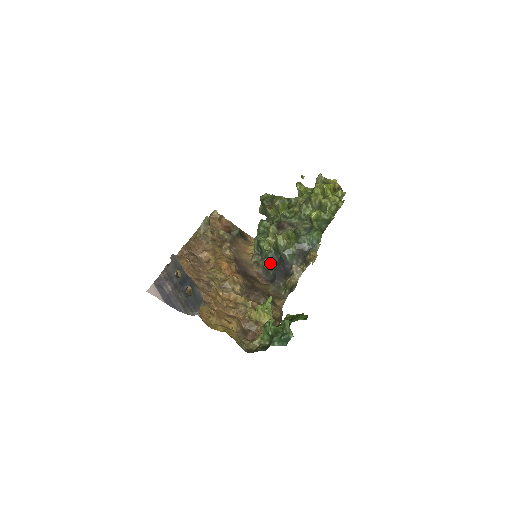
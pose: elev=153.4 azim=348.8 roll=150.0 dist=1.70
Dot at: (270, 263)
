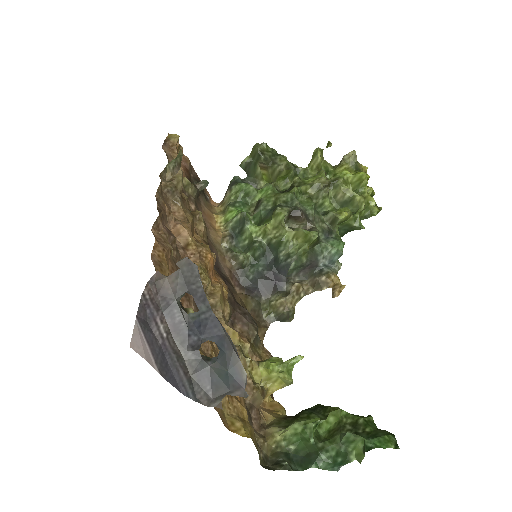
Dot at: (253, 261)
